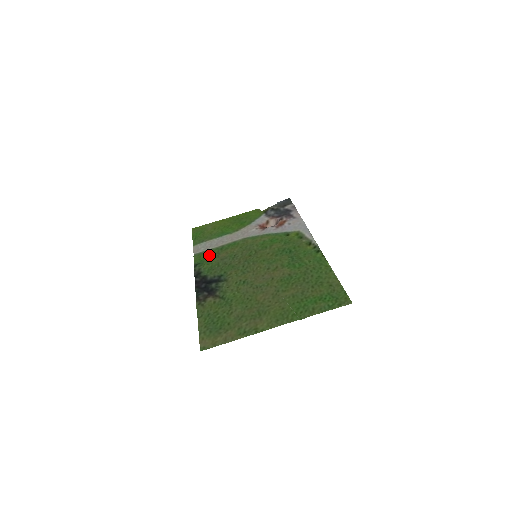
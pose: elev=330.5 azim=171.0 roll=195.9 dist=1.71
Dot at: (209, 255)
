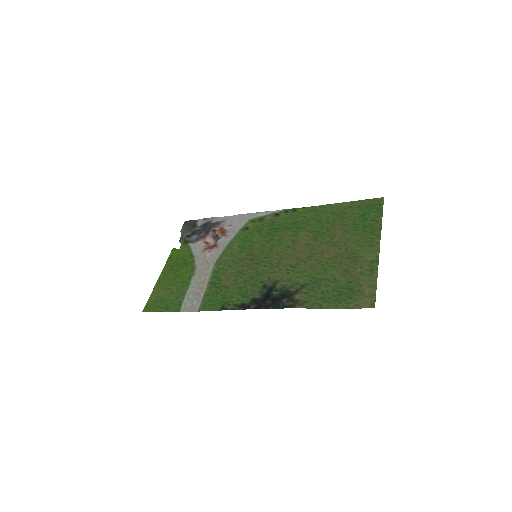
Dot at: (216, 295)
